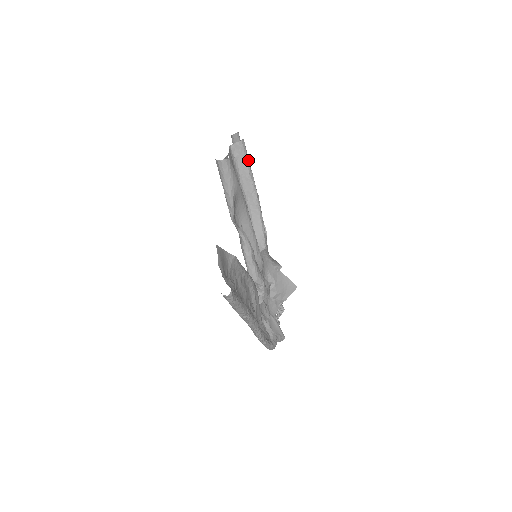
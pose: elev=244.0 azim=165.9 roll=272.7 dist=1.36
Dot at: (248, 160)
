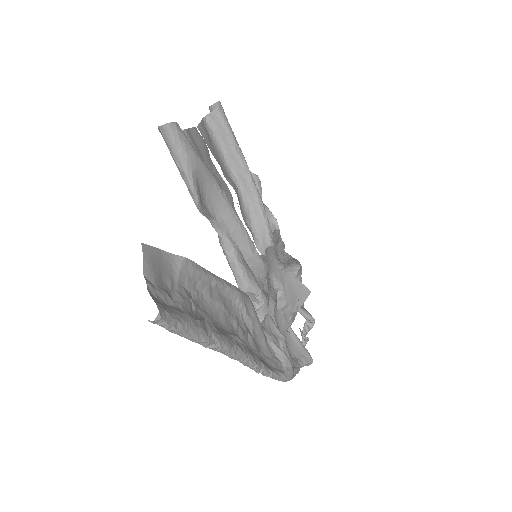
Dot at: (231, 133)
